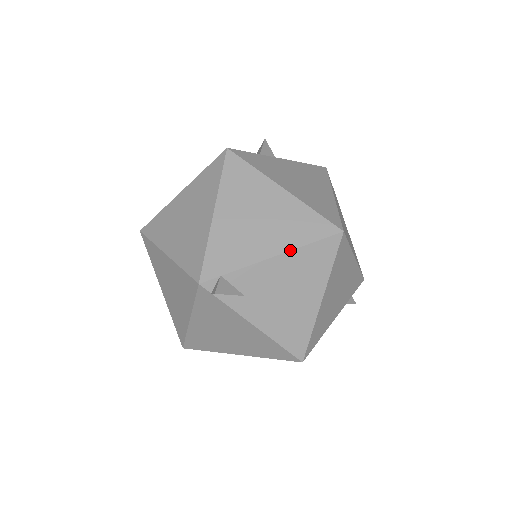
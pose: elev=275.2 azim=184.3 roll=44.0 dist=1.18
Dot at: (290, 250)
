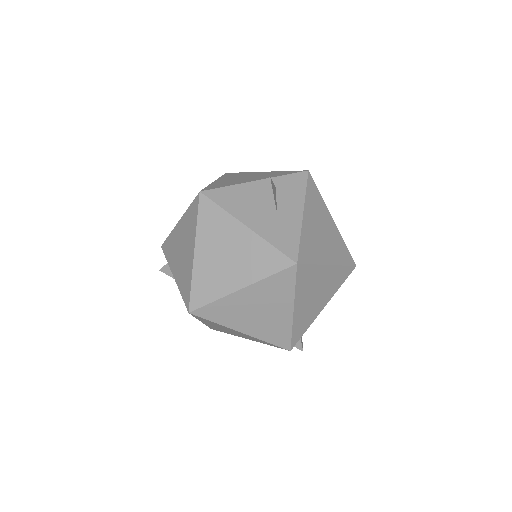
Dot at: occluded
